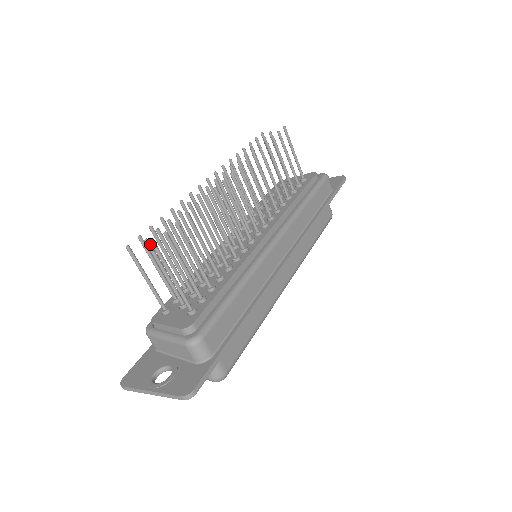
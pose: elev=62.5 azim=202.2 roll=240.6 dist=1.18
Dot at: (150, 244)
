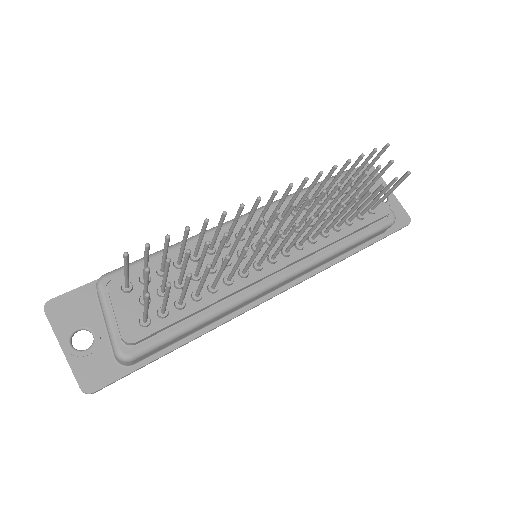
Dot at: (149, 273)
